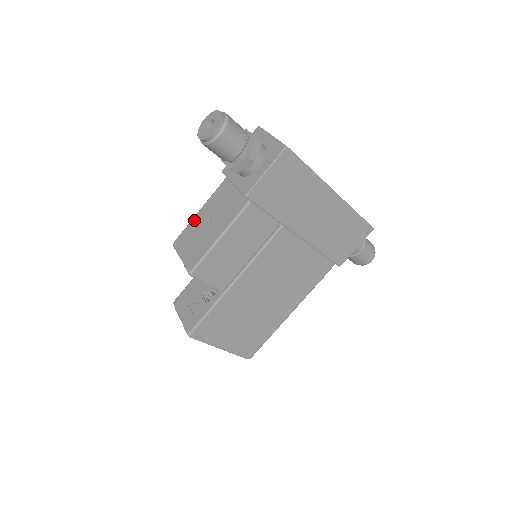
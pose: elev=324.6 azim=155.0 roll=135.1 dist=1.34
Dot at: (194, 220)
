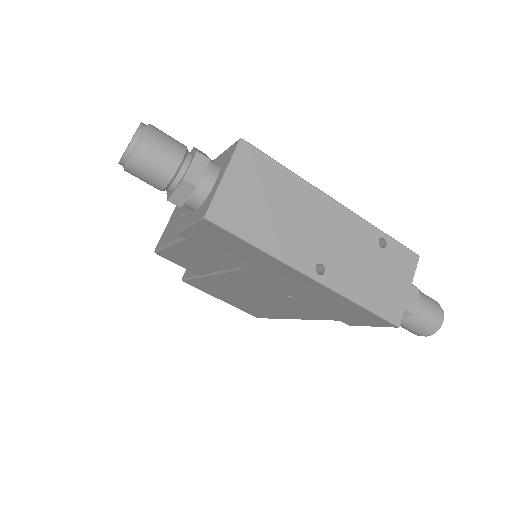
Dot at: occluded
